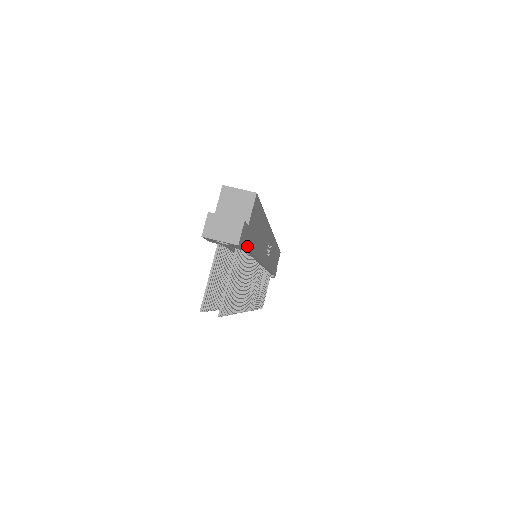
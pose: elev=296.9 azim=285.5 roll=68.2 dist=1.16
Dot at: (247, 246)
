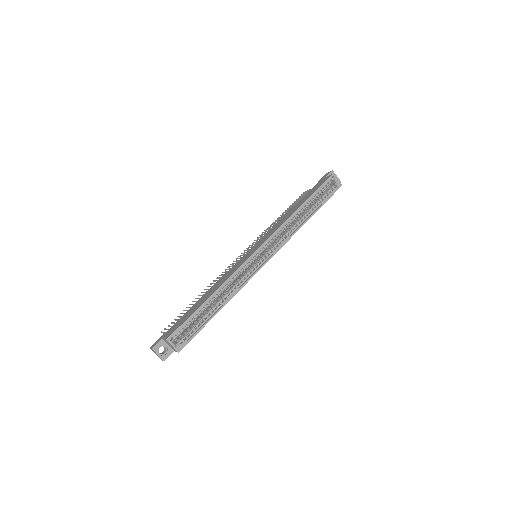
Dot at: occluded
